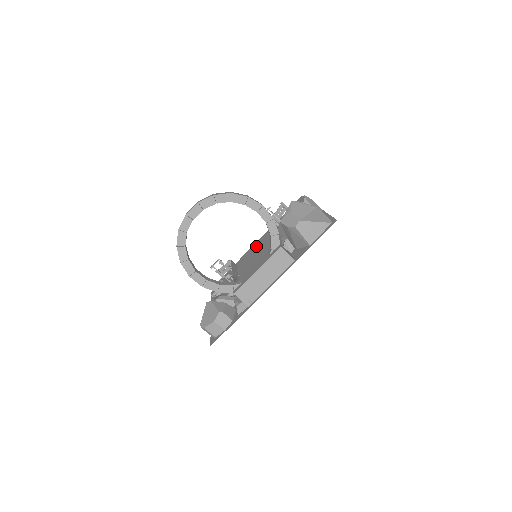
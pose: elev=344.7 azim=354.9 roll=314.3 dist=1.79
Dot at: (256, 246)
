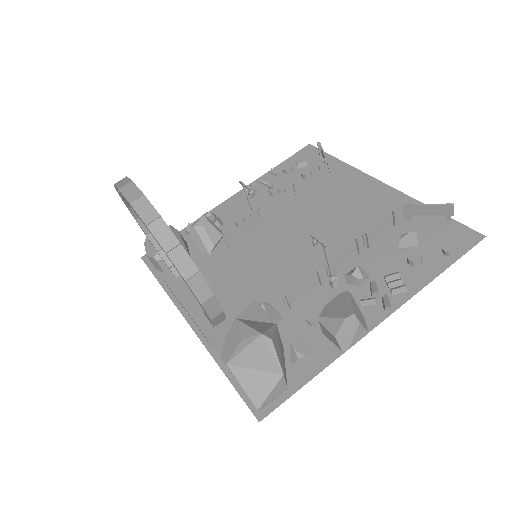
Dot at: (363, 193)
